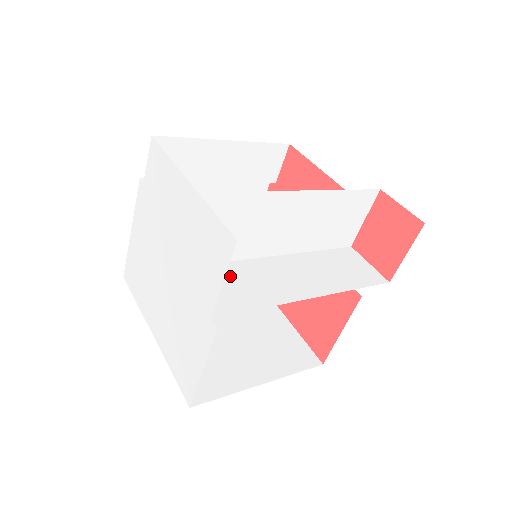
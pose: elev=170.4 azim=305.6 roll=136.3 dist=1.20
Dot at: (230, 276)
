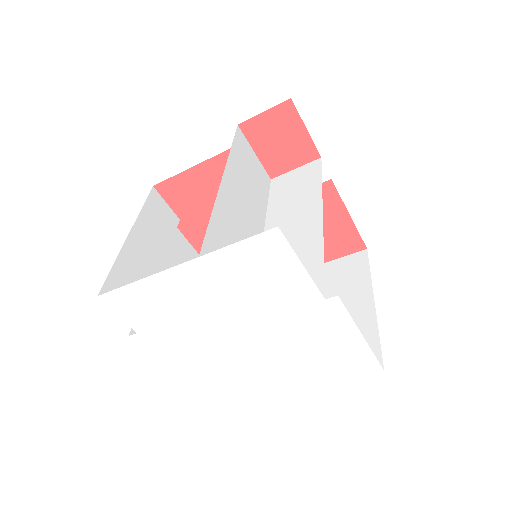
Dot at: occluded
